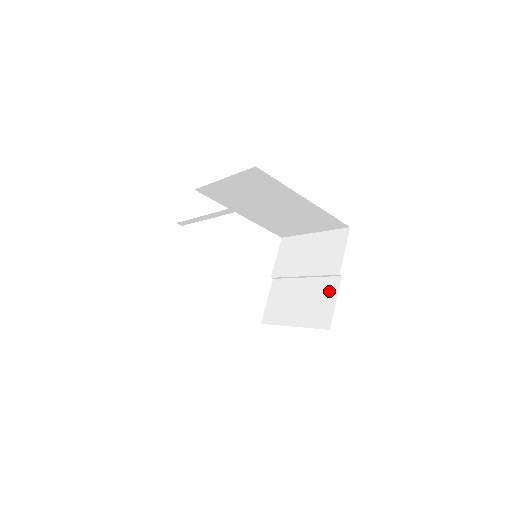
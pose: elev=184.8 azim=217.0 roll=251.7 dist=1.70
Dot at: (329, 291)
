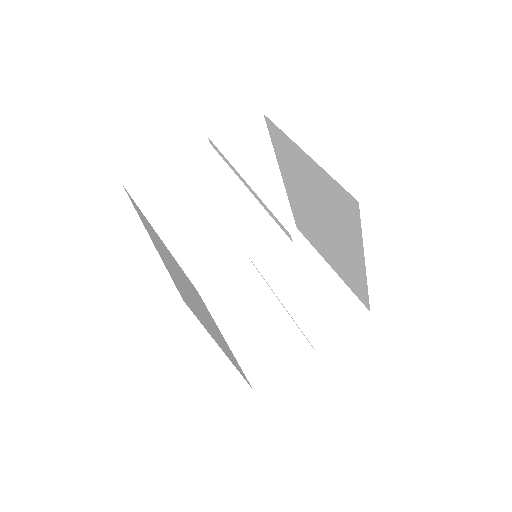
Dot at: (289, 349)
